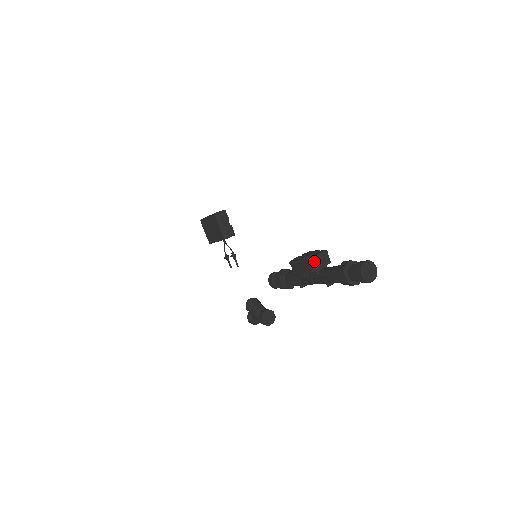
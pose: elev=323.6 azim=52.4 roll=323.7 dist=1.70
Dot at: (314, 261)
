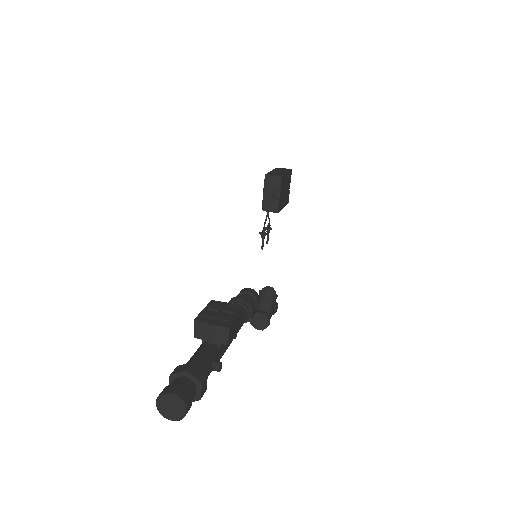
Dot at: (201, 328)
